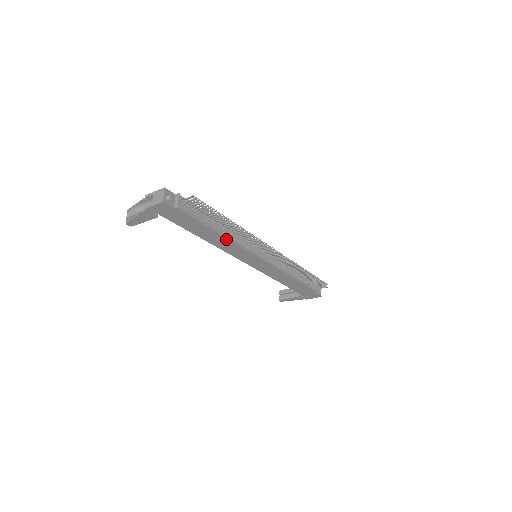
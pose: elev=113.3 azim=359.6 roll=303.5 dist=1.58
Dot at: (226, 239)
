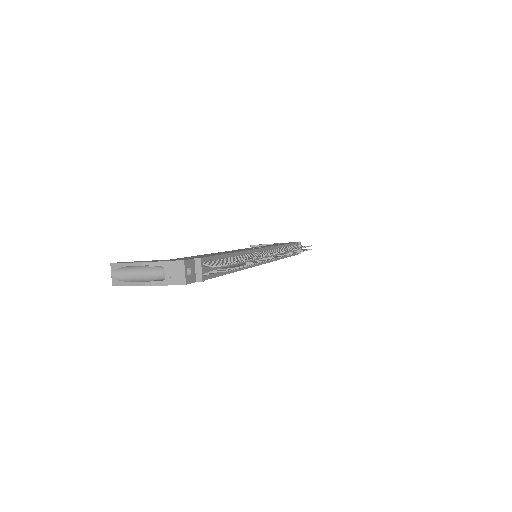
Dot at: (239, 270)
